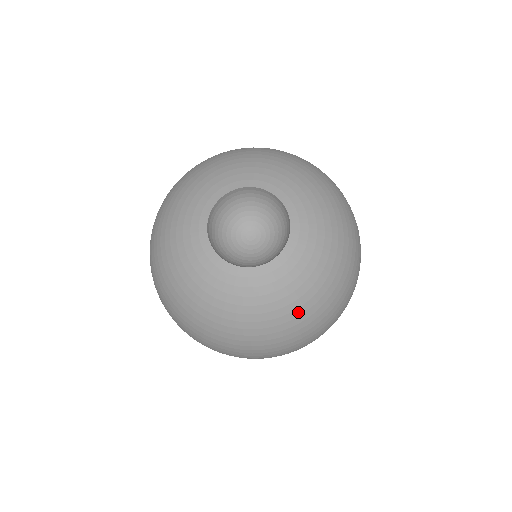
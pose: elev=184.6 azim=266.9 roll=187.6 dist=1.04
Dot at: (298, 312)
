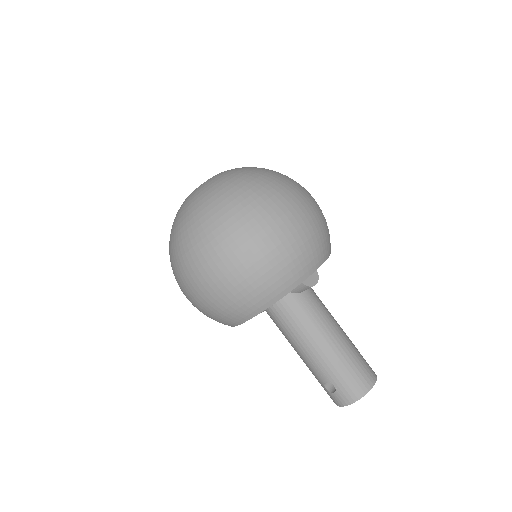
Dot at: (196, 212)
